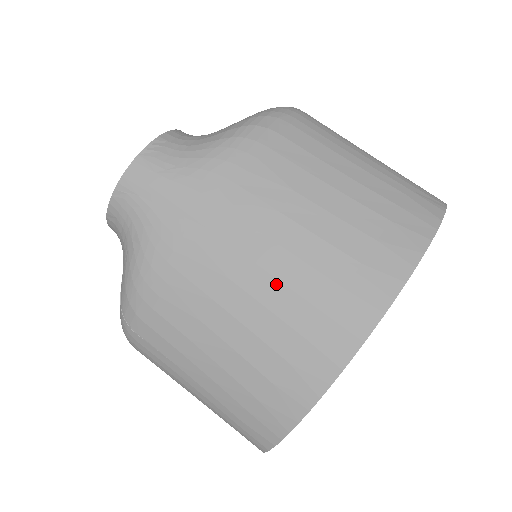
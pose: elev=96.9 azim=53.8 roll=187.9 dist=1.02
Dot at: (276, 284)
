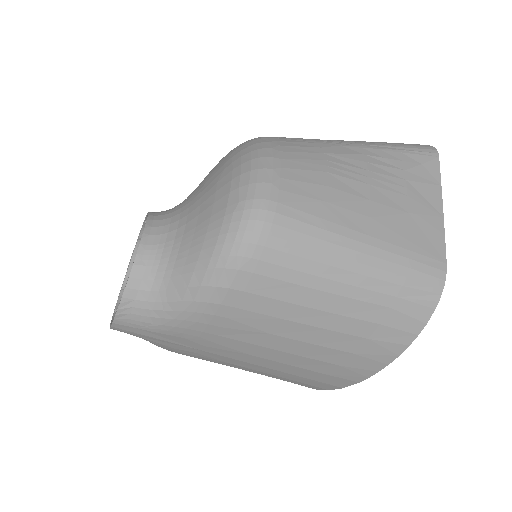
Dot at: (269, 369)
